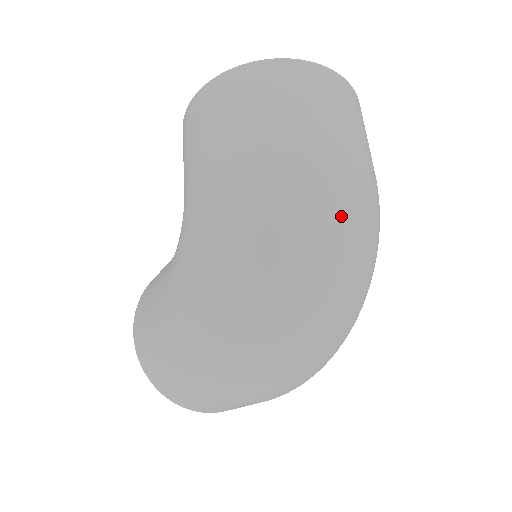
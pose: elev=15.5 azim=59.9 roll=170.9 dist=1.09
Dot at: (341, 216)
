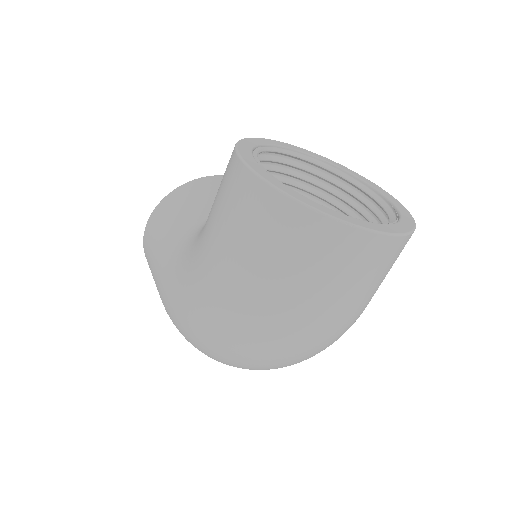
Dot at: (300, 355)
